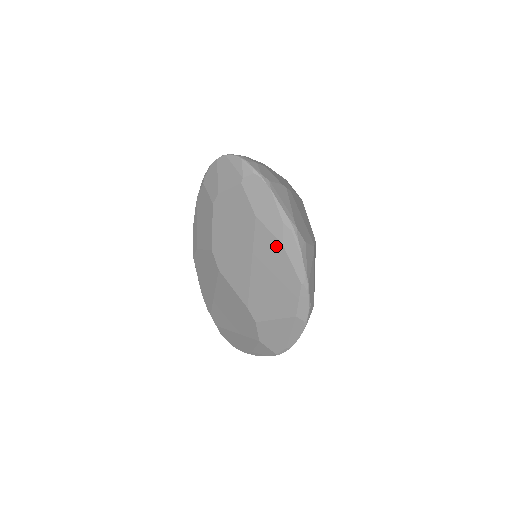
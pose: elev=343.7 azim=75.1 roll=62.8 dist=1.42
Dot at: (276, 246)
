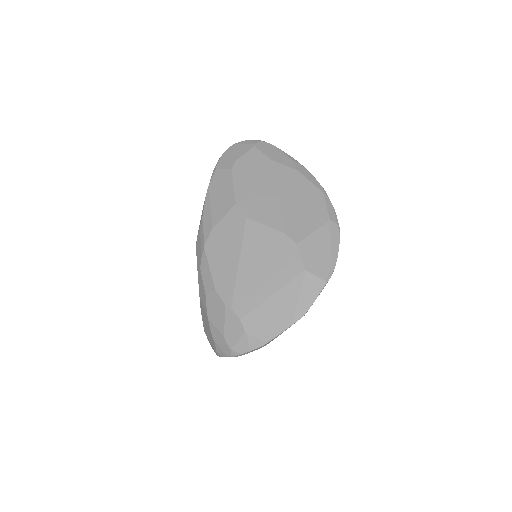
Dot at: (293, 173)
